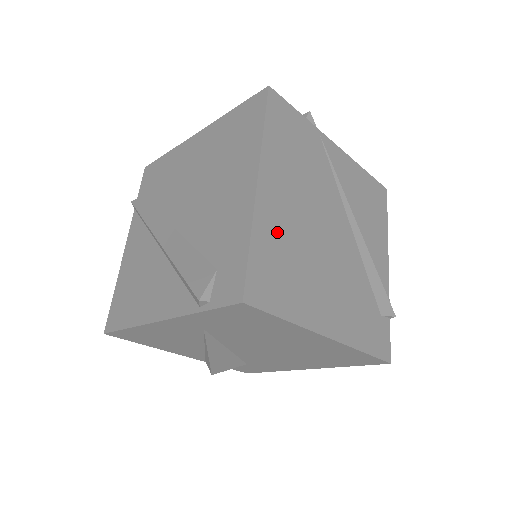
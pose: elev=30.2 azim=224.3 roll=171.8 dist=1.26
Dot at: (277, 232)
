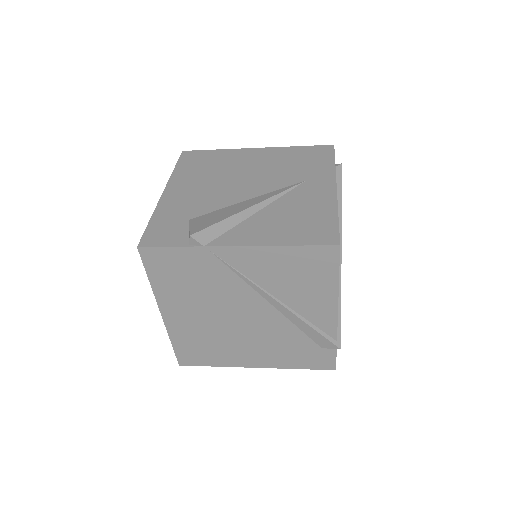
Dot at: (189, 332)
